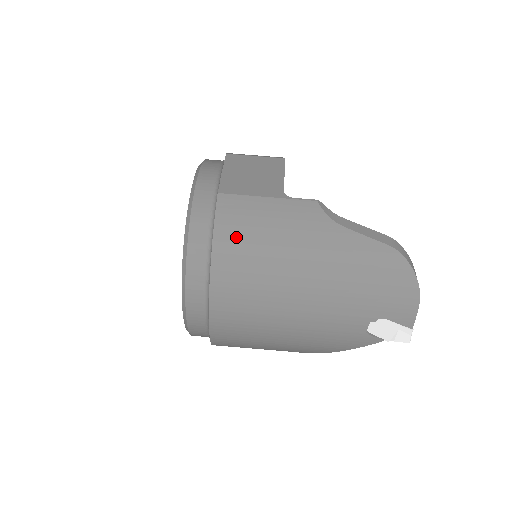
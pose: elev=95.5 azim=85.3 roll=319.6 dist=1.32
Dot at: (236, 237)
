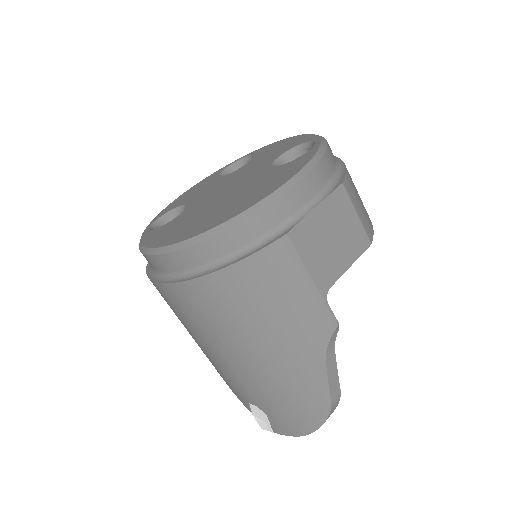
Dot at: (252, 283)
